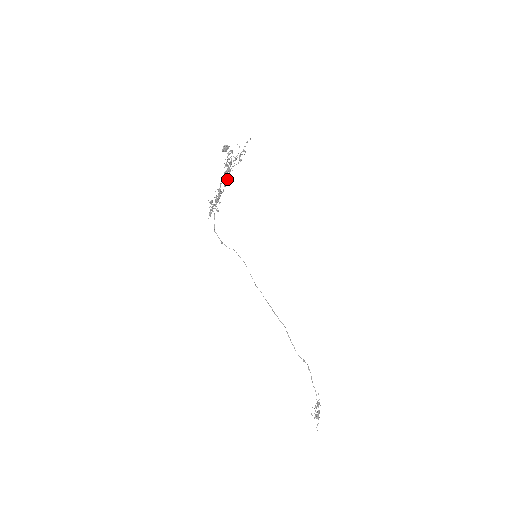
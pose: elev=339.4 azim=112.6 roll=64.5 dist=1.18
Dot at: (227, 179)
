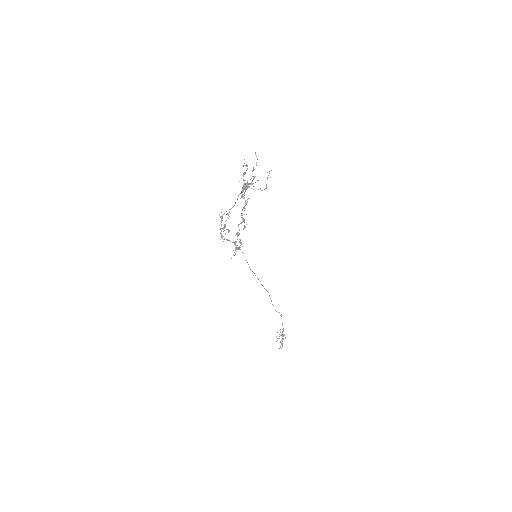
Dot at: occluded
